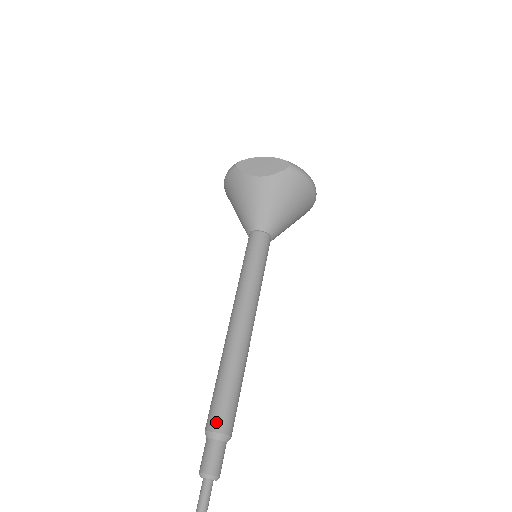
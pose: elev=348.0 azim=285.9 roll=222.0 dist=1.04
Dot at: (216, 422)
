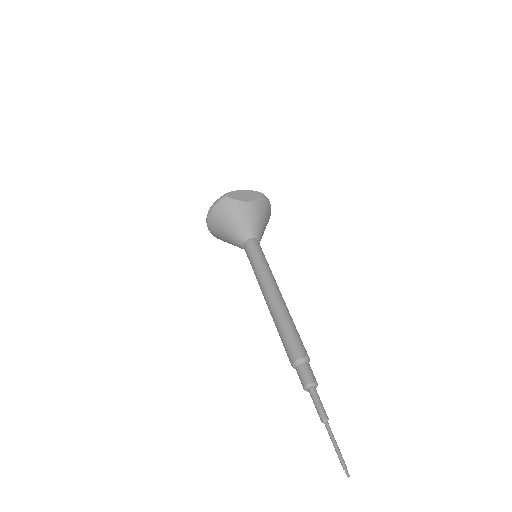
Dot at: (301, 352)
